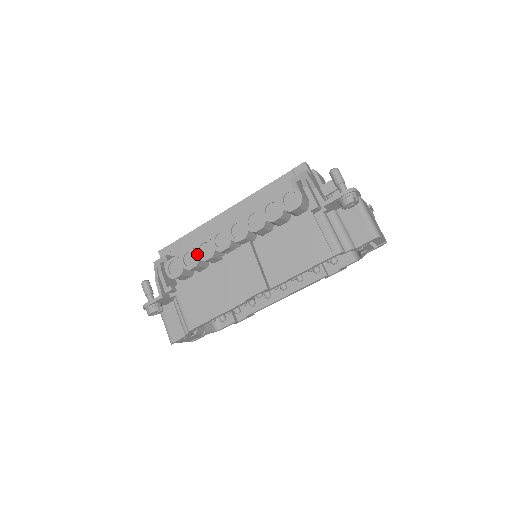
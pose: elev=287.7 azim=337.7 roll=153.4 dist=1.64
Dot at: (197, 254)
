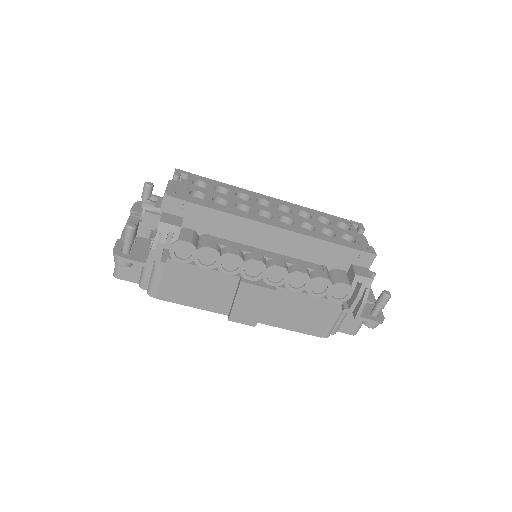
Dot at: (219, 261)
